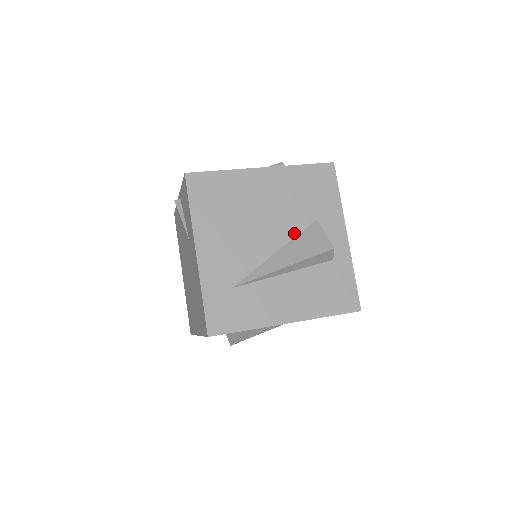
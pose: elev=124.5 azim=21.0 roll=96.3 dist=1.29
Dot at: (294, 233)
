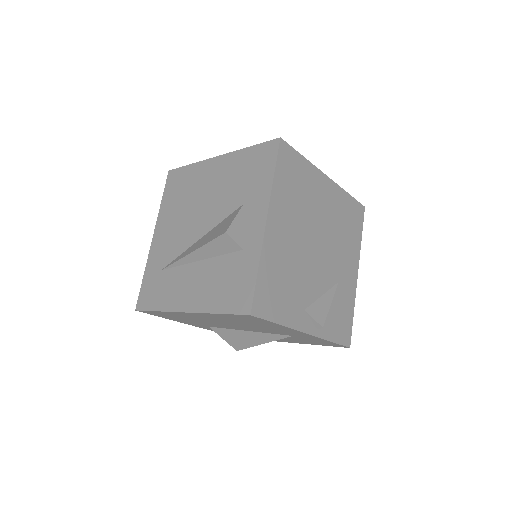
Dot at: (220, 219)
